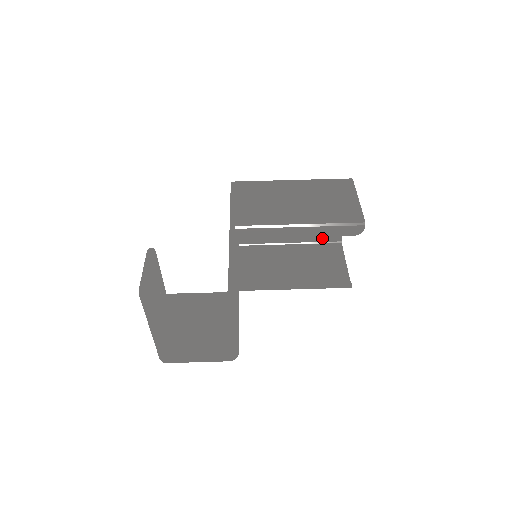
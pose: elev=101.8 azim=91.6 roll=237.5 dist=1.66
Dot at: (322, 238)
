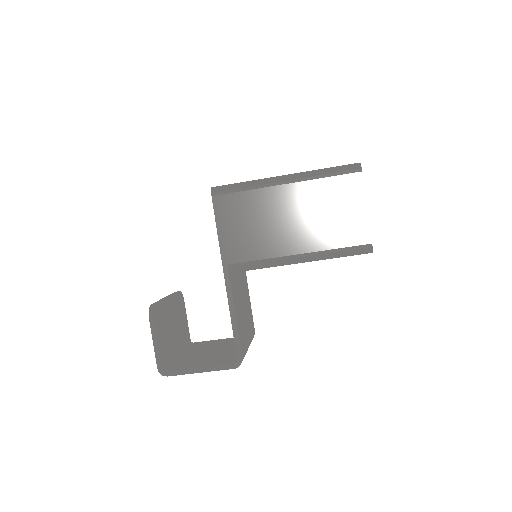
Dot at: occluded
